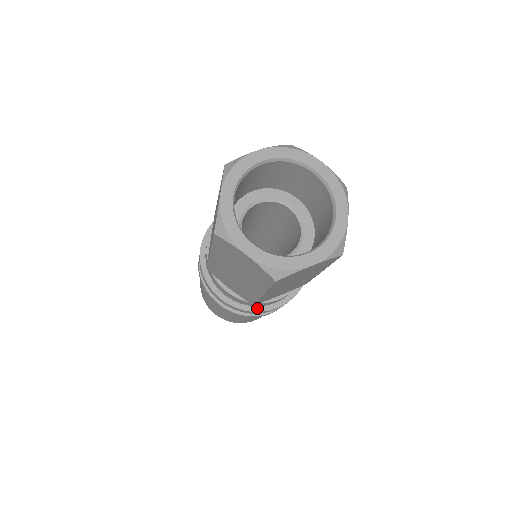
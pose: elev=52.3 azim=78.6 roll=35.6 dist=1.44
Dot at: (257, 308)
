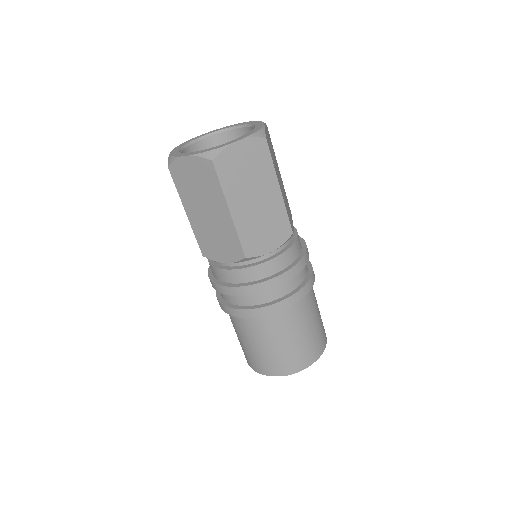
Dot at: (262, 280)
